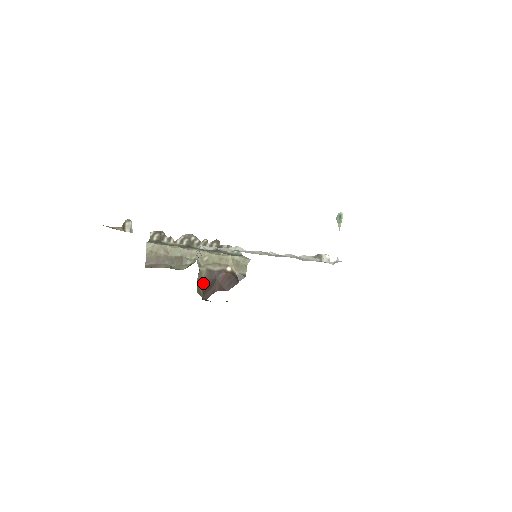
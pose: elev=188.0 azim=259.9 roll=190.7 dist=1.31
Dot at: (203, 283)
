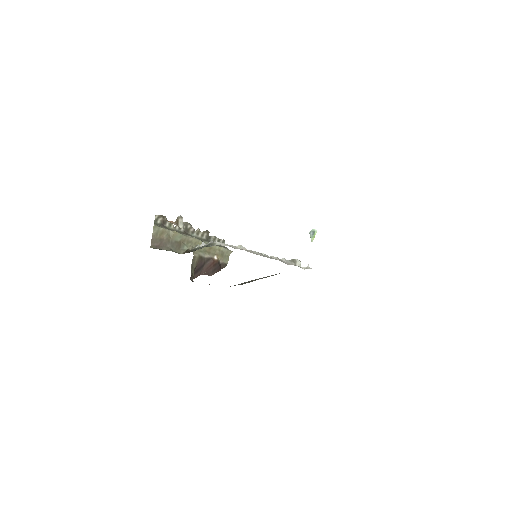
Dot at: (195, 267)
